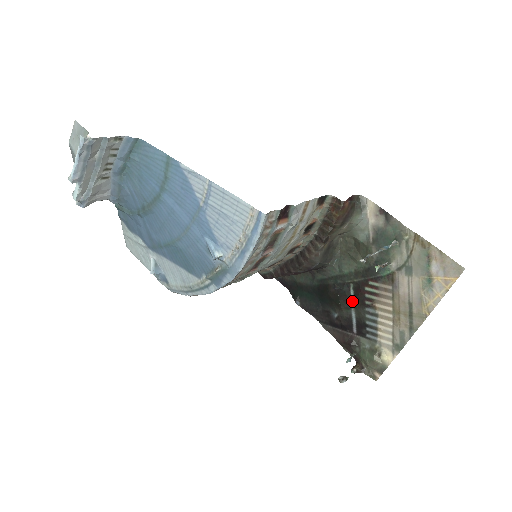
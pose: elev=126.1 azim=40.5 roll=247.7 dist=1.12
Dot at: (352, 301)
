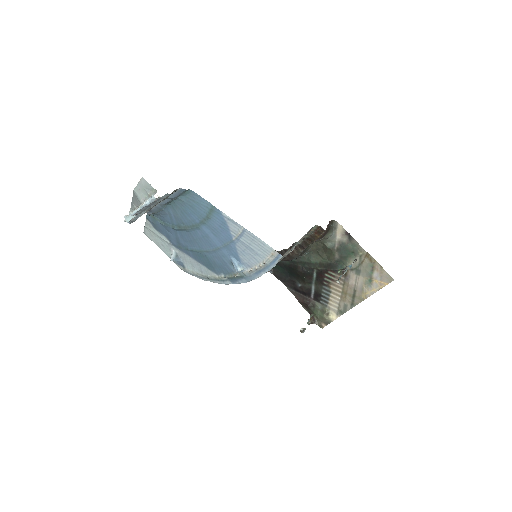
Dot at: (314, 279)
